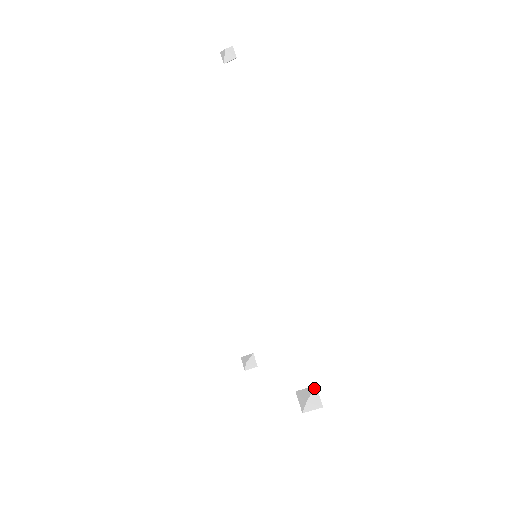
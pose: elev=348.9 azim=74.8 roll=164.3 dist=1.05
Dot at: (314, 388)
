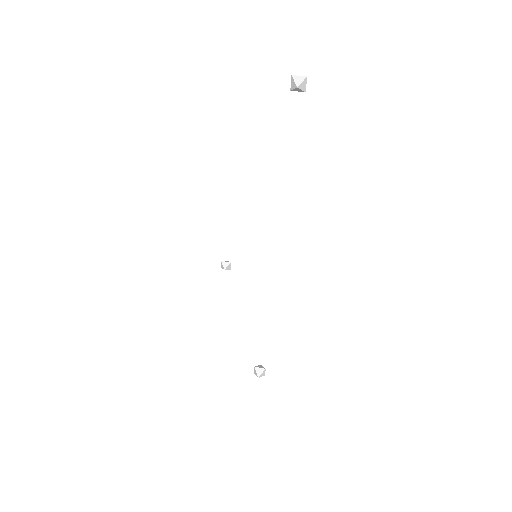
Dot at: (264, 370)
